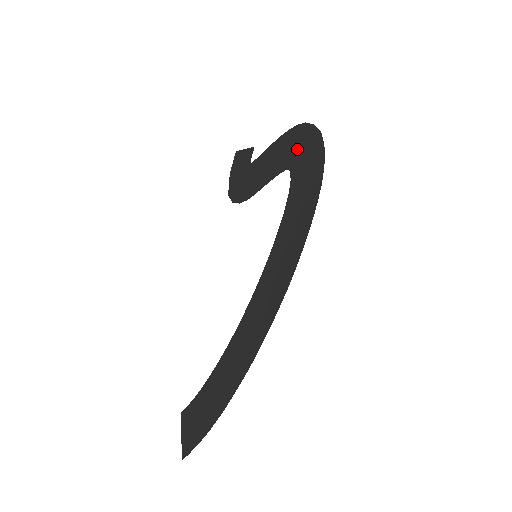
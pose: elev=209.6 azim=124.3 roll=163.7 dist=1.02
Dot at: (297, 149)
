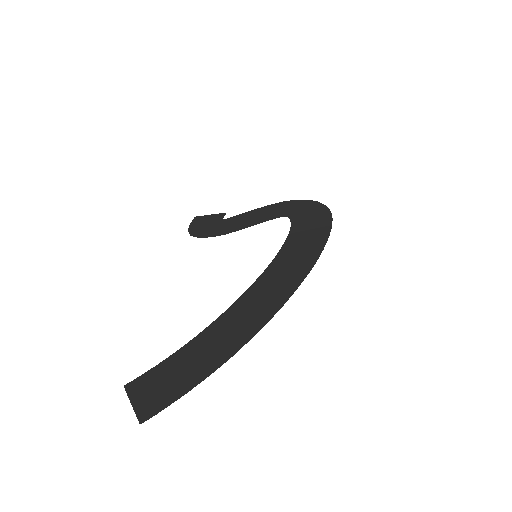
Dot at: (292, 209)
